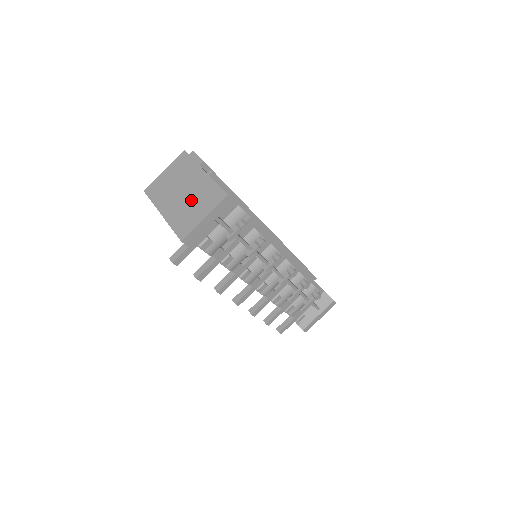
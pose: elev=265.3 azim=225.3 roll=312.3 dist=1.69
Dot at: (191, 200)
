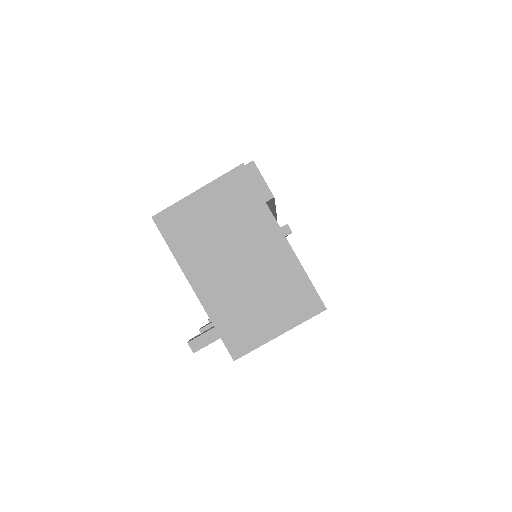
Dot at: (256, 288)
